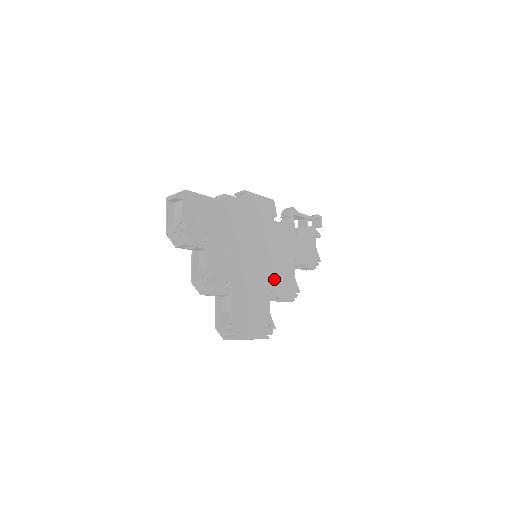
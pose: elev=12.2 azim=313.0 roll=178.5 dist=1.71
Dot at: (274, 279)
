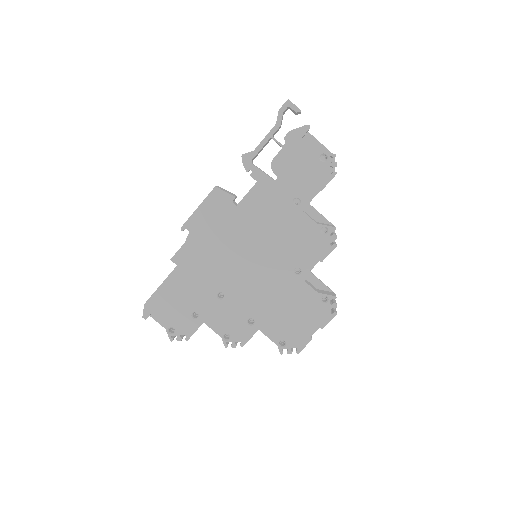
Dot at: (291, 258)
